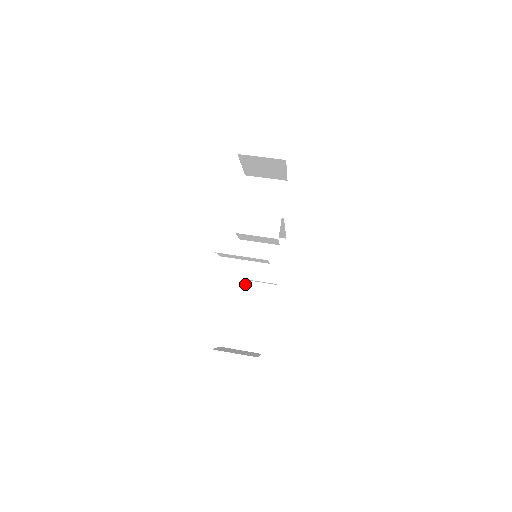
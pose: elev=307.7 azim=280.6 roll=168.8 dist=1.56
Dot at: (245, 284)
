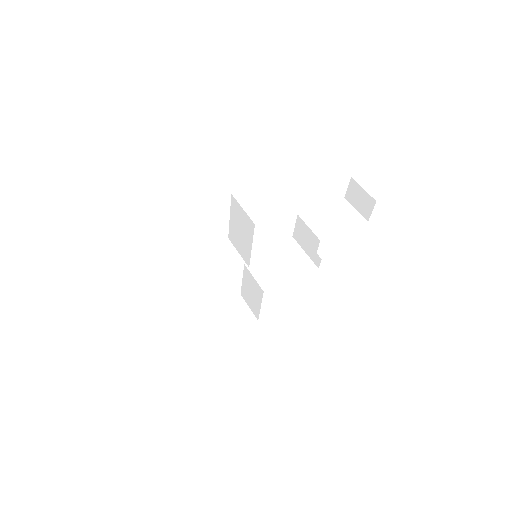
Dot at: occluded
